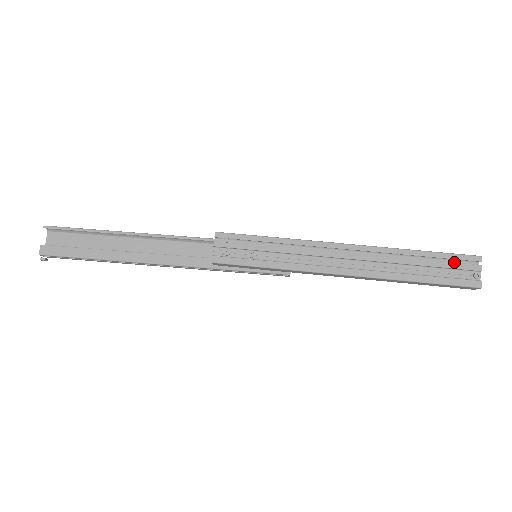
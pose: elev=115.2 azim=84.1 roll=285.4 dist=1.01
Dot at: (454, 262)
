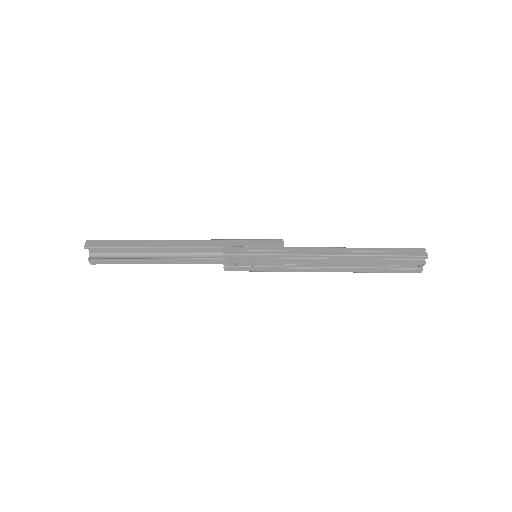
Dot at: (407, 257)
